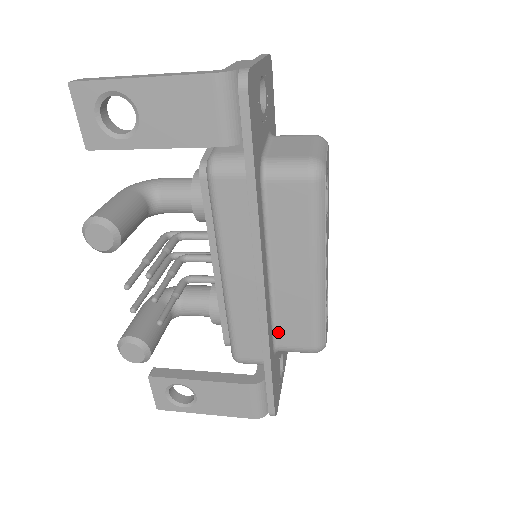
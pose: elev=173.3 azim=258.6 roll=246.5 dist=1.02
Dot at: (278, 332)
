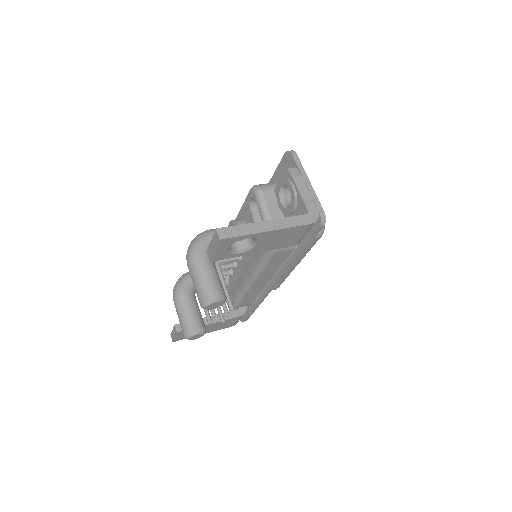
Dot at: occluded
